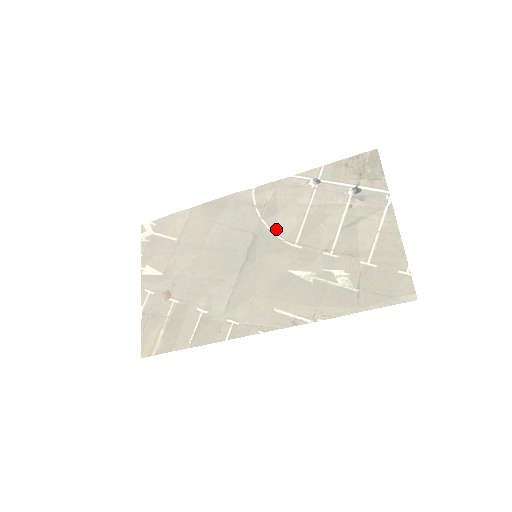
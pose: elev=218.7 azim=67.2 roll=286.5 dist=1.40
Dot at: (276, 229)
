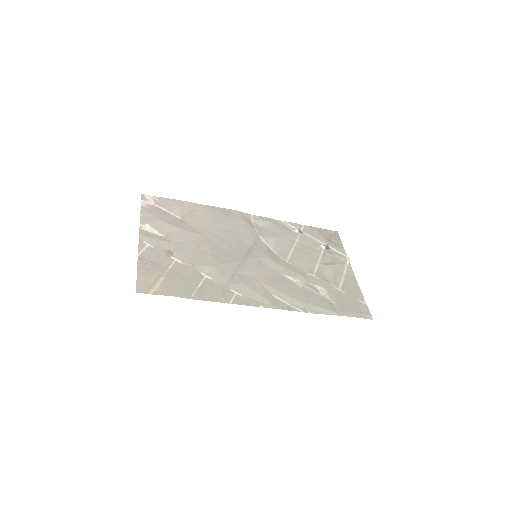
Dot at: (272, 246)
